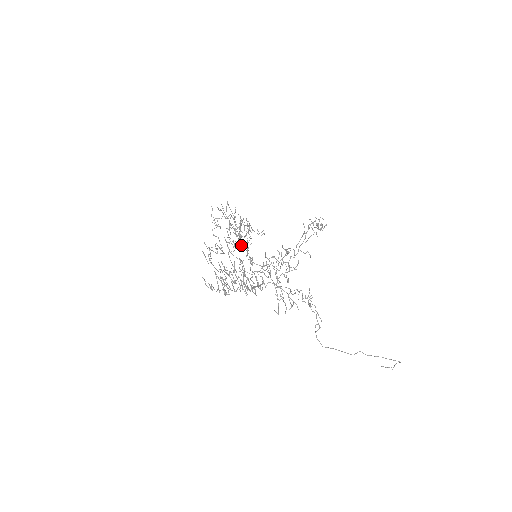
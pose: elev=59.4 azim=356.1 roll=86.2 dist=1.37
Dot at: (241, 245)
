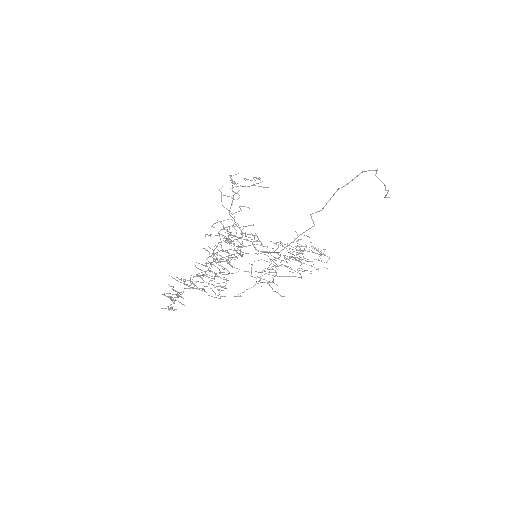
Dot at: occluded
